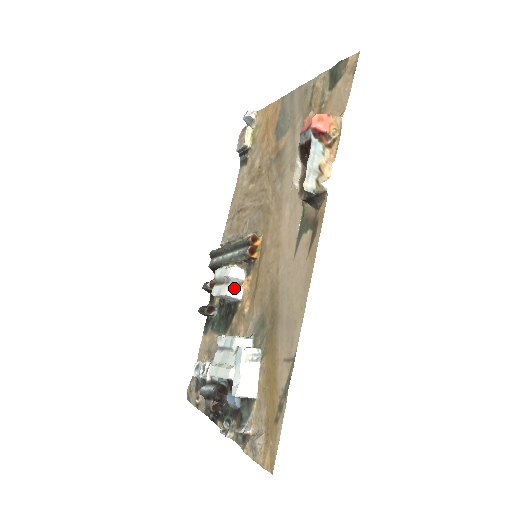
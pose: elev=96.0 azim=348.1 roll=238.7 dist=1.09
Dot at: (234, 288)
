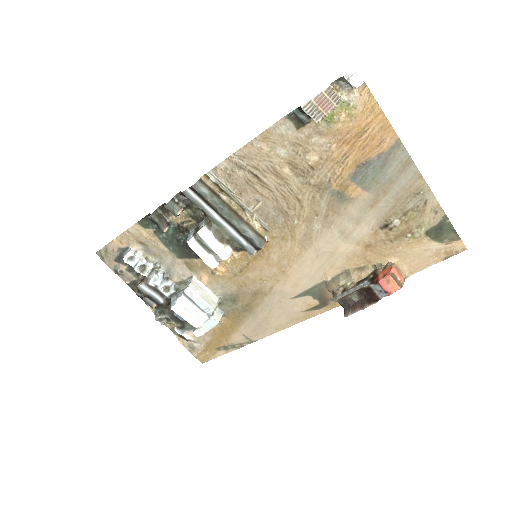
Dot at: (219, 262)
